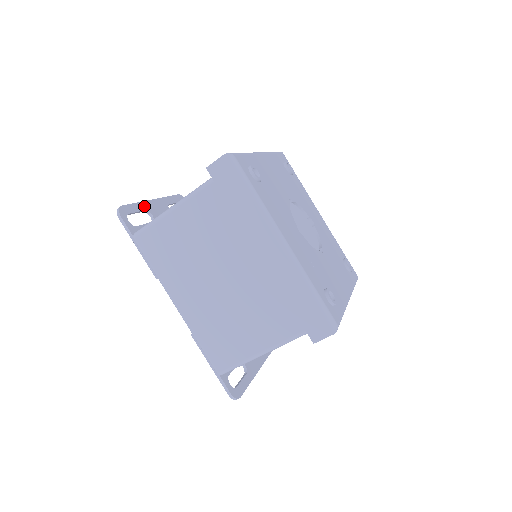
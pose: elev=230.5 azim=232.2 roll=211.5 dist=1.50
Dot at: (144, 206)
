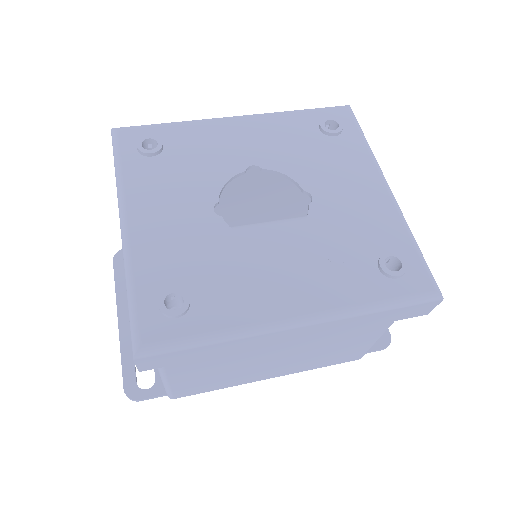
Dot at: (127, 345)
